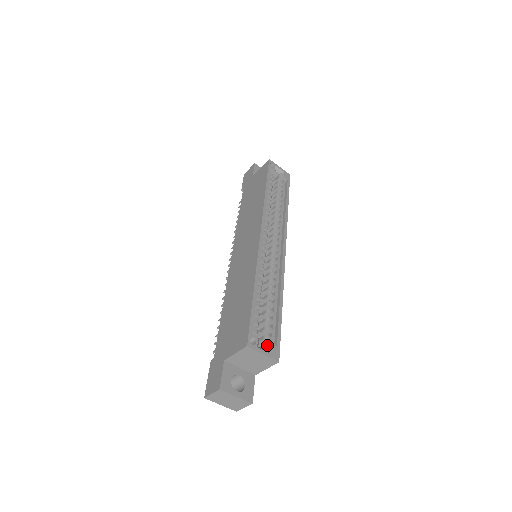
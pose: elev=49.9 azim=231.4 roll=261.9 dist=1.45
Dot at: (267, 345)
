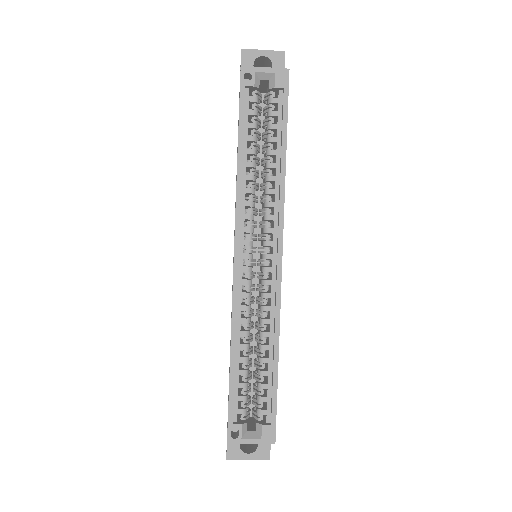
Dot at: (258, 426)
